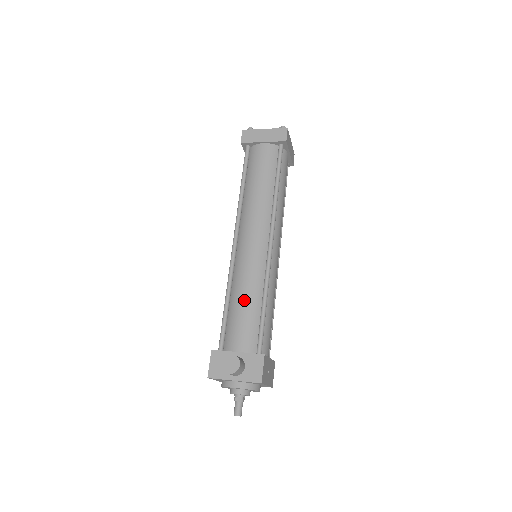
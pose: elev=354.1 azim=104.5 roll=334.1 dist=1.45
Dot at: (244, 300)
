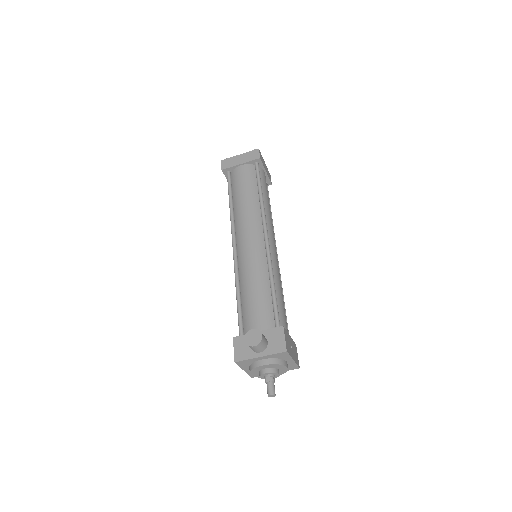
Dot at: (253, 288)
